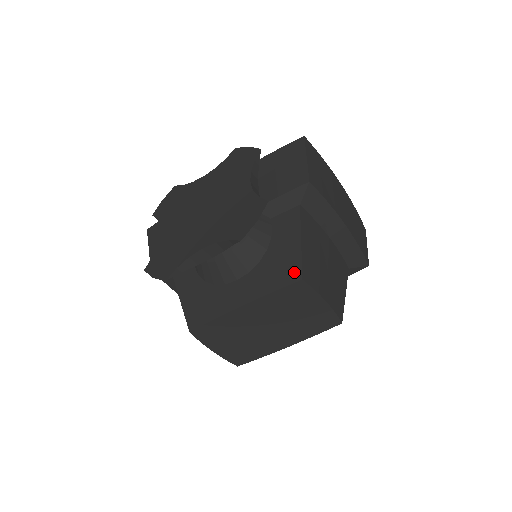
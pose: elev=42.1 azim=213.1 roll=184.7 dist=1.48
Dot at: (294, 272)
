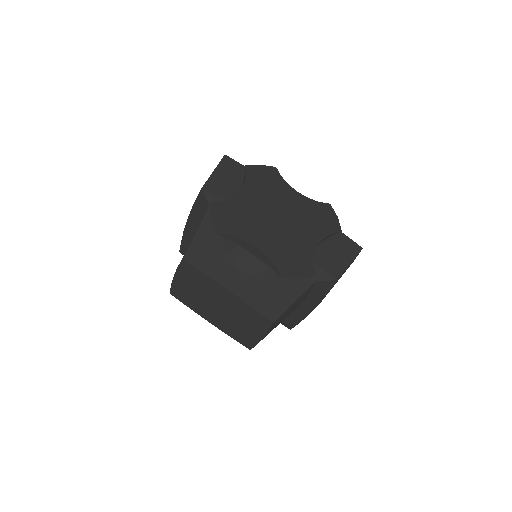
Dot at: (274, 313)
